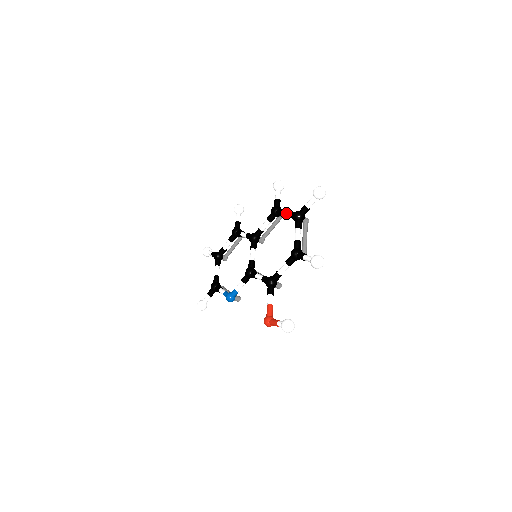
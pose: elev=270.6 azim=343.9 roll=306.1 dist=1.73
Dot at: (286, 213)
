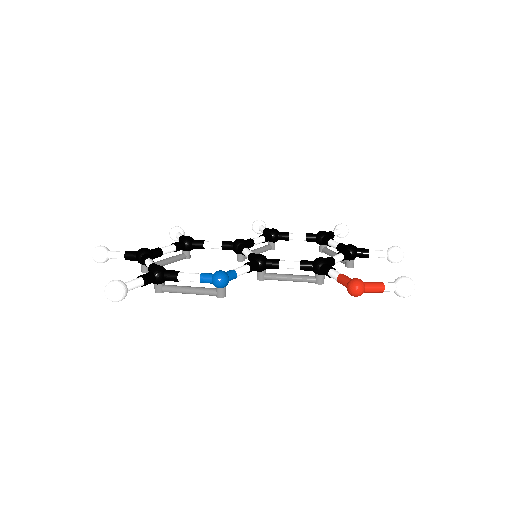
Dot at: occluded
